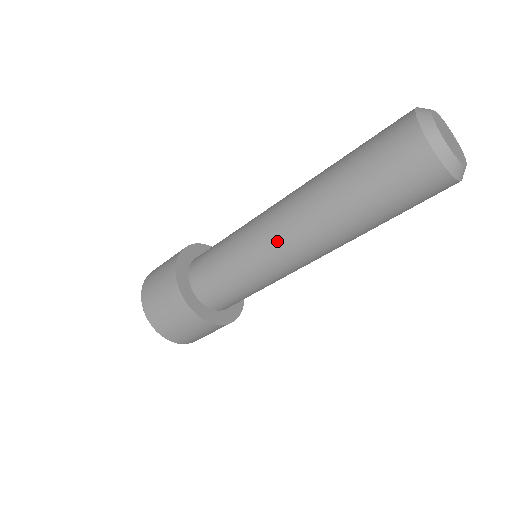
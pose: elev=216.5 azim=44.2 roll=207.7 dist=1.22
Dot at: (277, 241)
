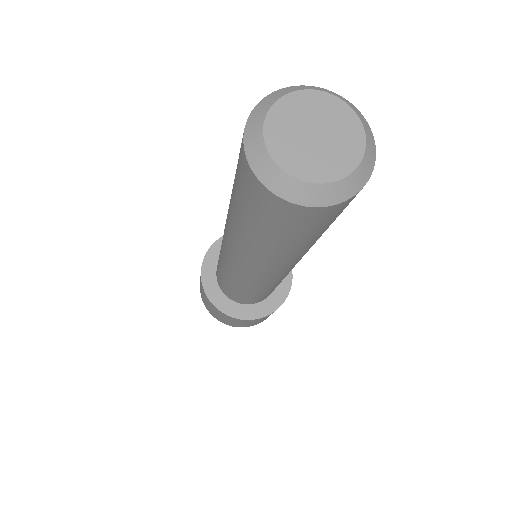
Dot at: (235, 265)
